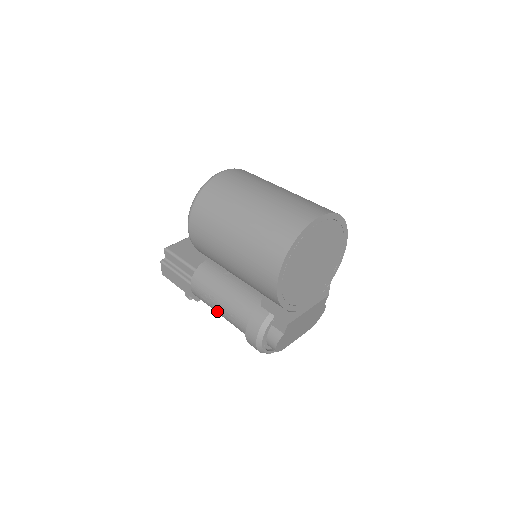
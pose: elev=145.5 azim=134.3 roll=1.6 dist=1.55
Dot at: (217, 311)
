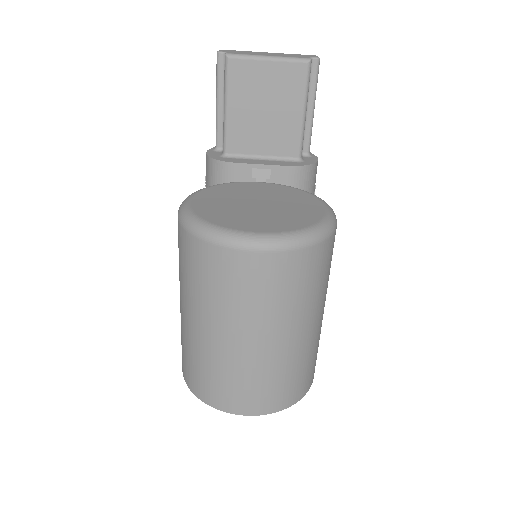
Dot at: occluded
